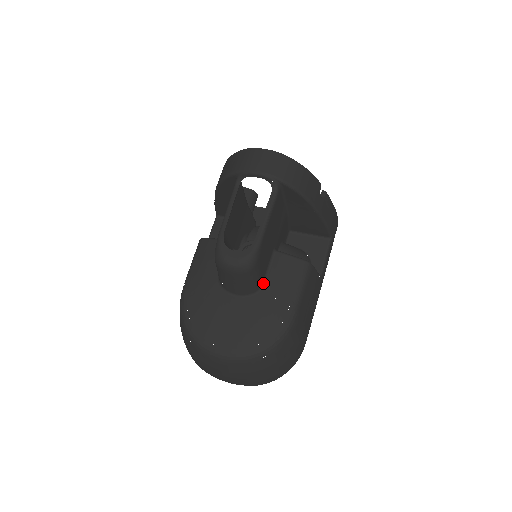
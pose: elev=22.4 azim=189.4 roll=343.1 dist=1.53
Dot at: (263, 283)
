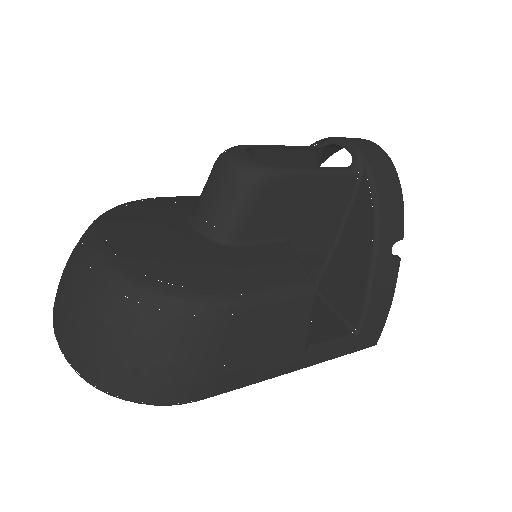
Dot at: (239, 244)
